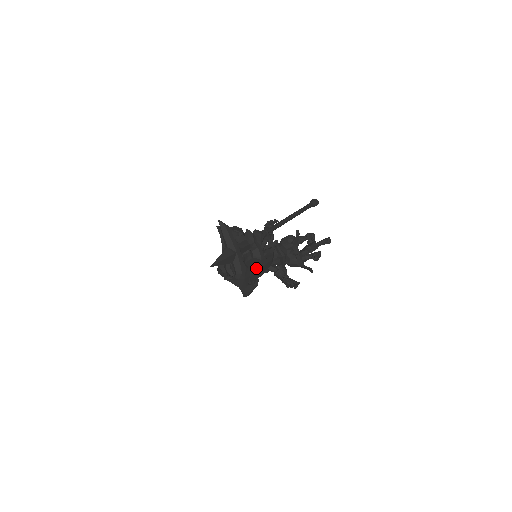
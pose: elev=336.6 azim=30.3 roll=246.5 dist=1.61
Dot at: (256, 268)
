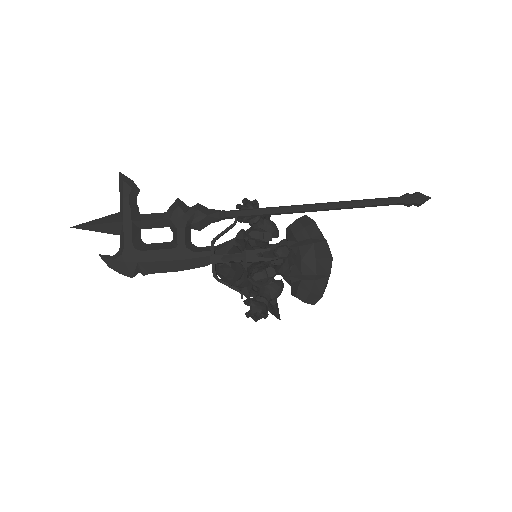
Dot at: (159, 256)
